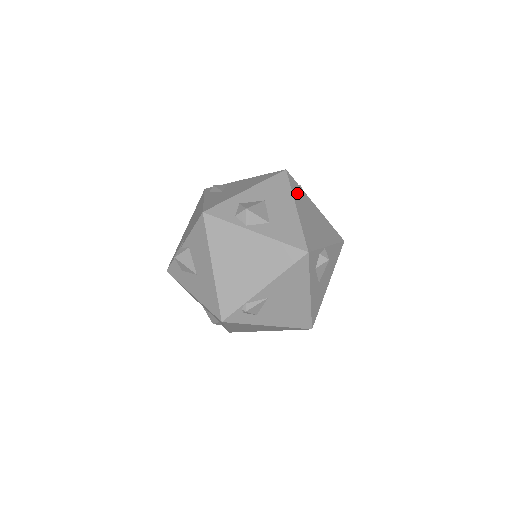
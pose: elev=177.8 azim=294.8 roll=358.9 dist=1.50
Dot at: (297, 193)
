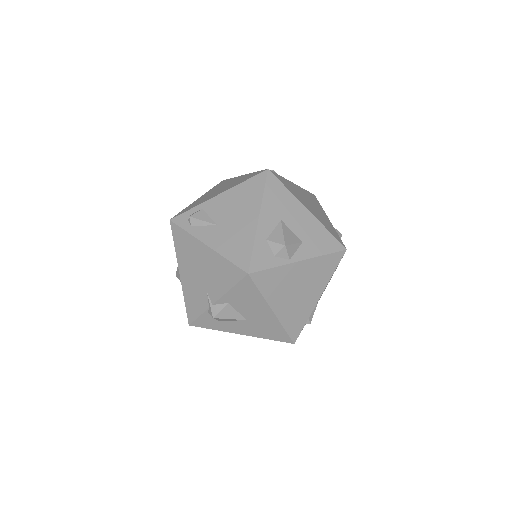
Dot at: (290, 189)
